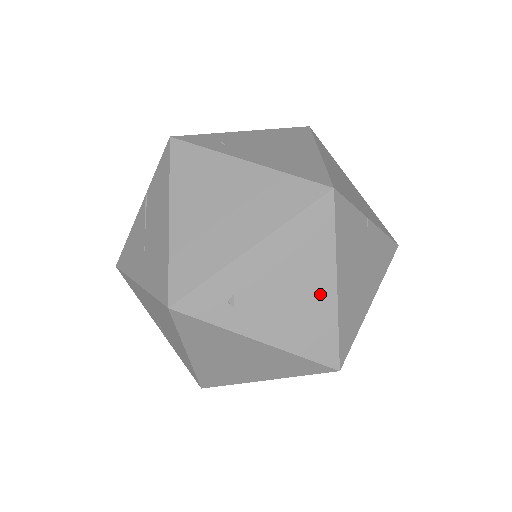
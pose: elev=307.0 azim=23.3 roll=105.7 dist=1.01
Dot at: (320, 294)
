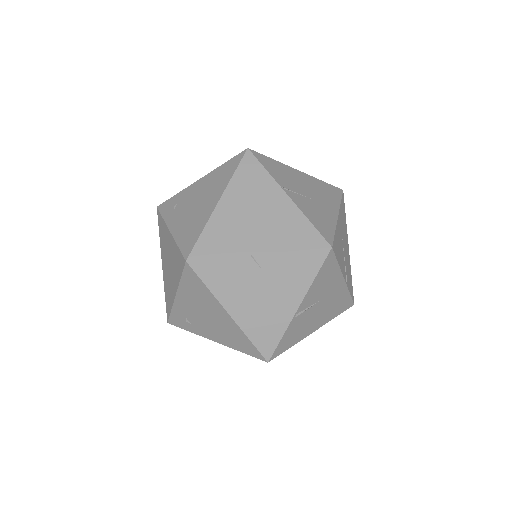
Dot at: (224, 319)
